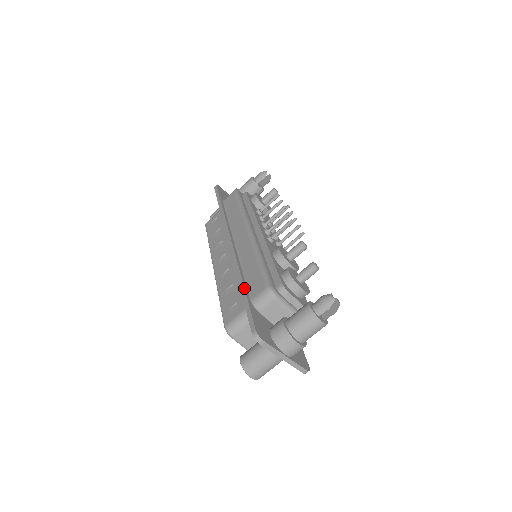
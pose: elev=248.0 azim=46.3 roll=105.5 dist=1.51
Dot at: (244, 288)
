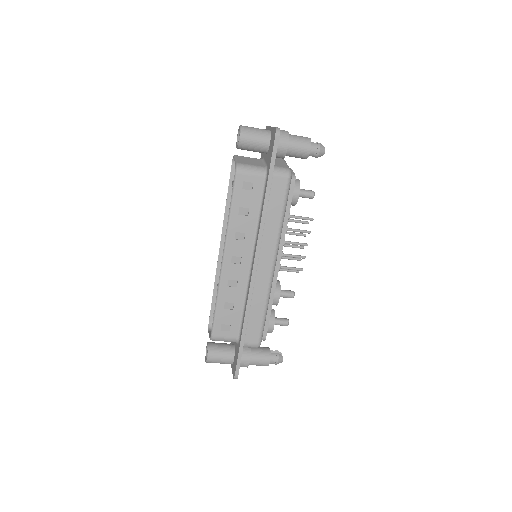
Dot at: (245, 334)
